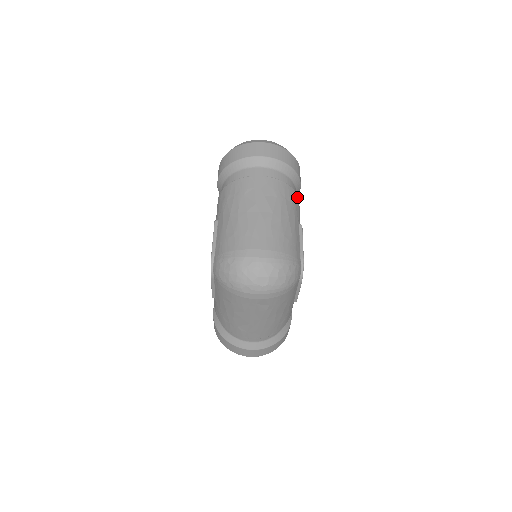
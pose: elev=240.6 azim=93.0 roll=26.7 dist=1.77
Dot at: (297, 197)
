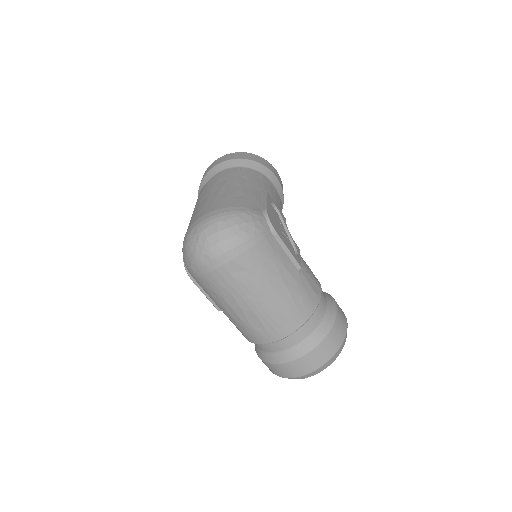
Dot at: (261, 177)
